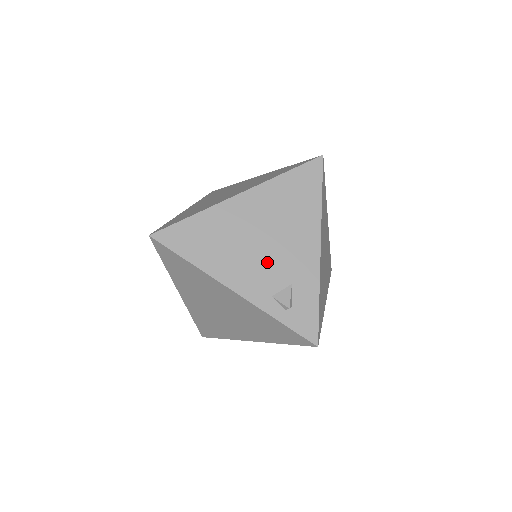
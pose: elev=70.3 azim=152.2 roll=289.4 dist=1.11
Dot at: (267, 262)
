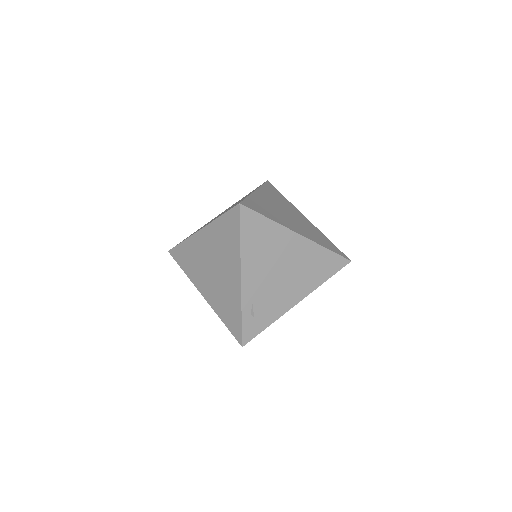
Dot at: (271, 283)
